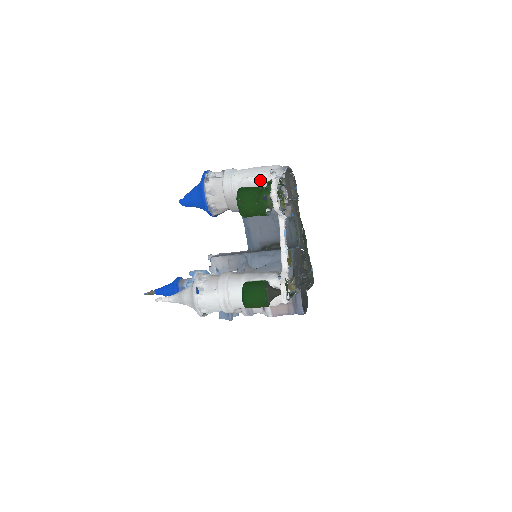
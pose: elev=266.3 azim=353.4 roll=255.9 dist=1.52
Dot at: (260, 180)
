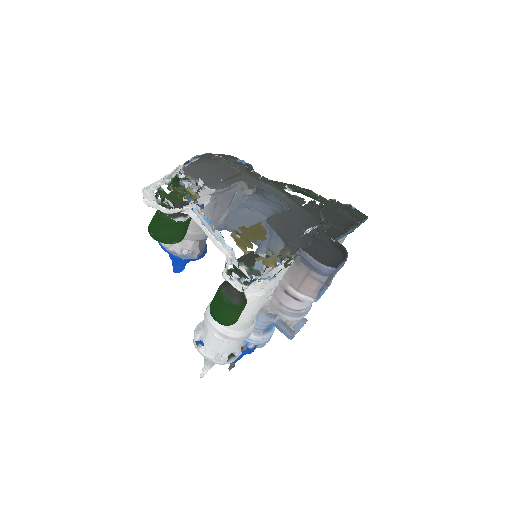
Dot at: occluded
